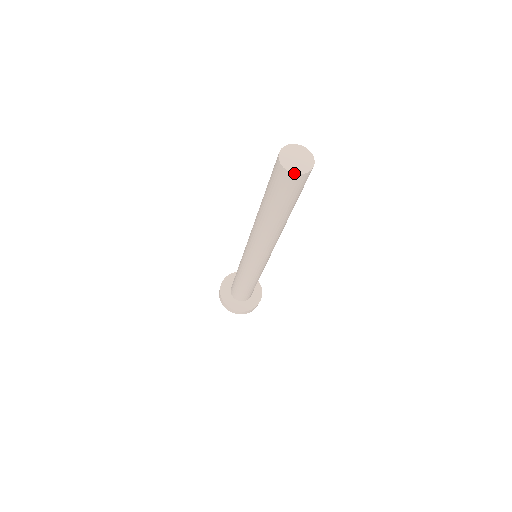
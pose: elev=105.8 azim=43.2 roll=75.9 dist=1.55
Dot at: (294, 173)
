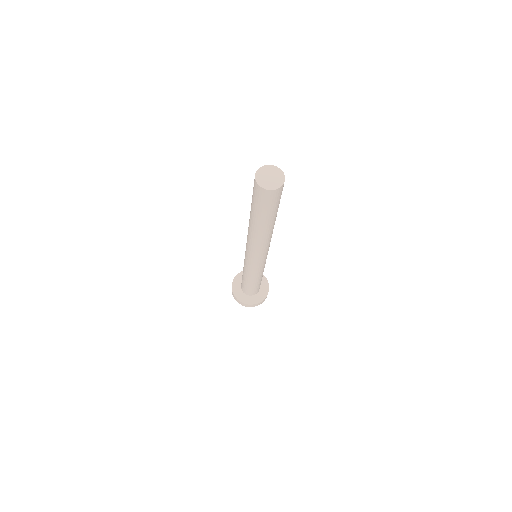
Dot at: (277, 189)
